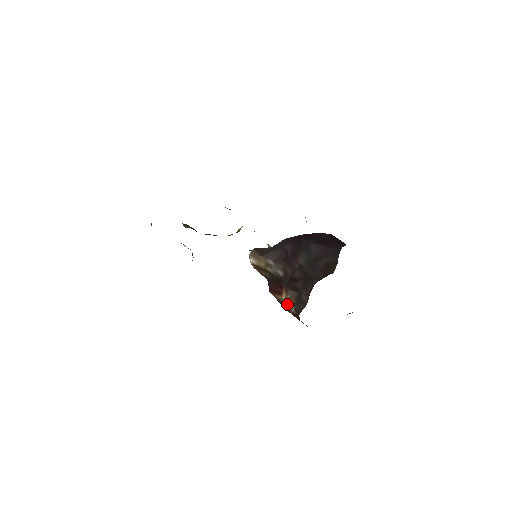
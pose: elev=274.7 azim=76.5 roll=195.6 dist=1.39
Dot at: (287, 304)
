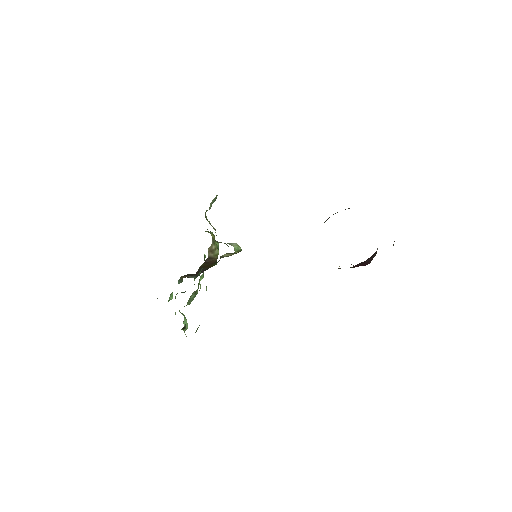
Dot at: occluded
